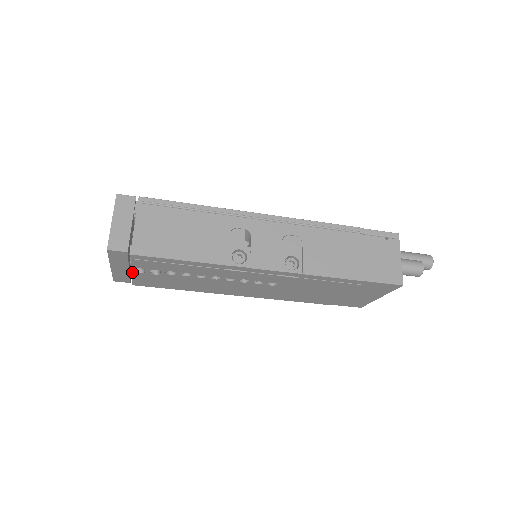
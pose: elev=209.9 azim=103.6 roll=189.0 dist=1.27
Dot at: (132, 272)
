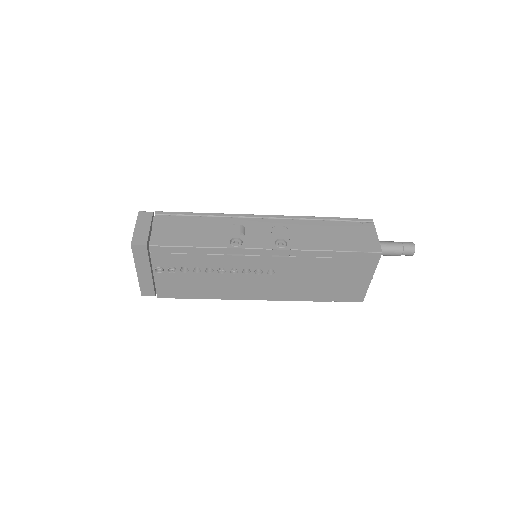
Dot at: (154, 275)
